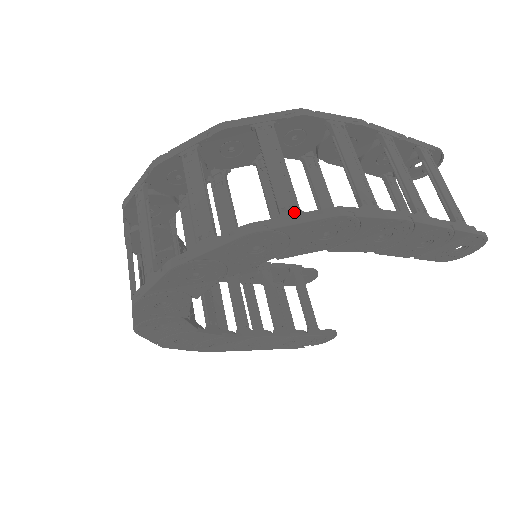
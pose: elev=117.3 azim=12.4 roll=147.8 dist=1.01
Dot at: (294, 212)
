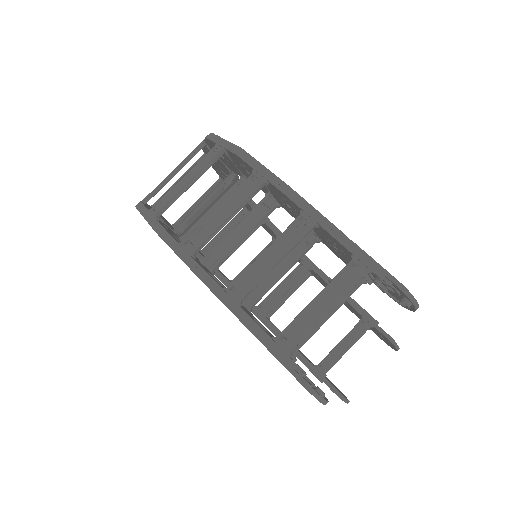
Dot at: (154, 212)
